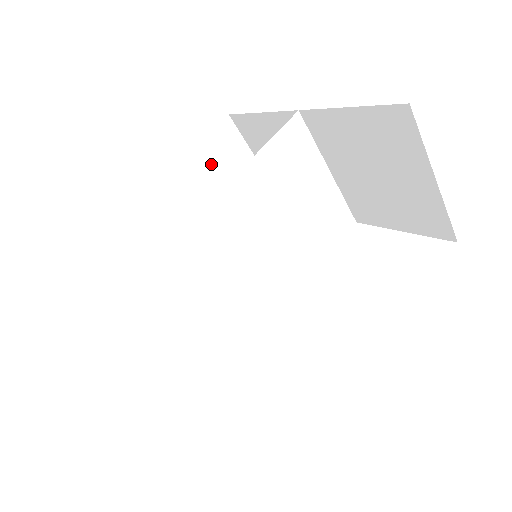
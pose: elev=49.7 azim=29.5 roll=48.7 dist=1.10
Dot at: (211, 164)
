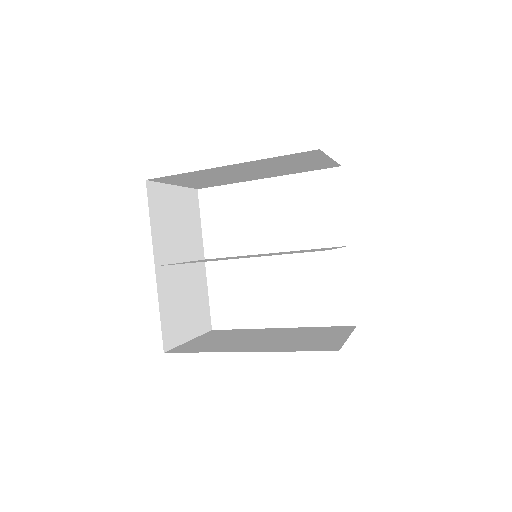
Dot at: (283, 160)
